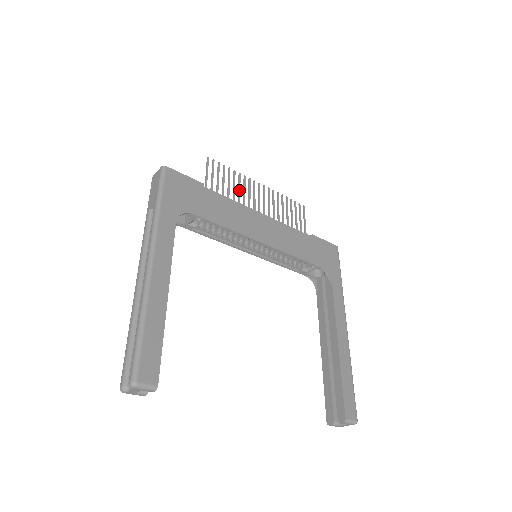
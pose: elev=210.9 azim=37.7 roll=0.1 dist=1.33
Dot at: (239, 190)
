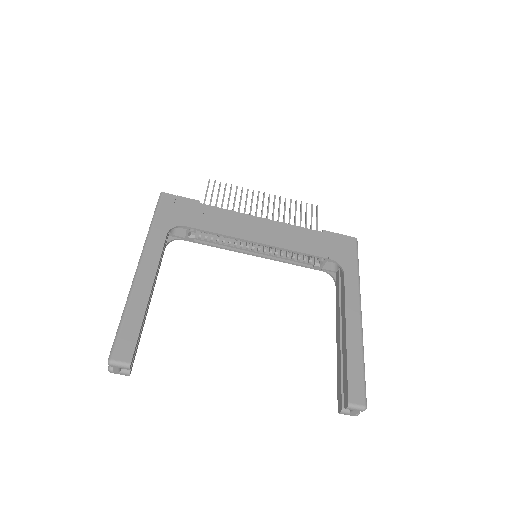
Dot at: (240, 201)
